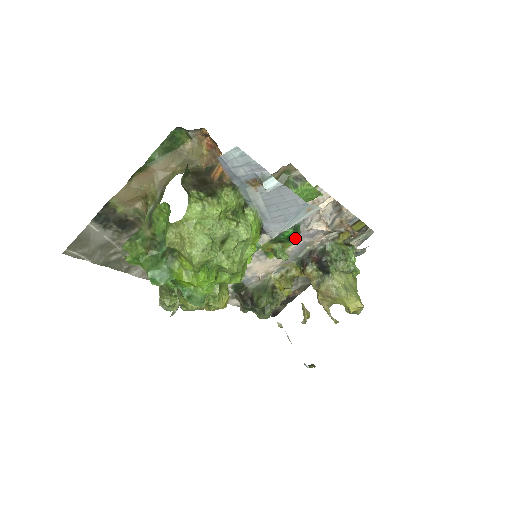
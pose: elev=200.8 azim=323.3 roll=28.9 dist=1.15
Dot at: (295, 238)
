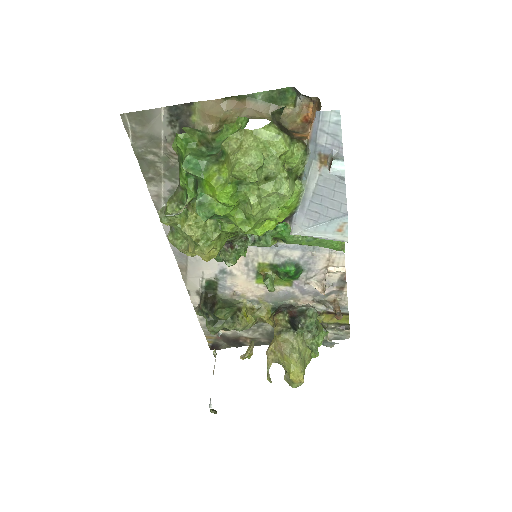
Dot at: (290, 281)
